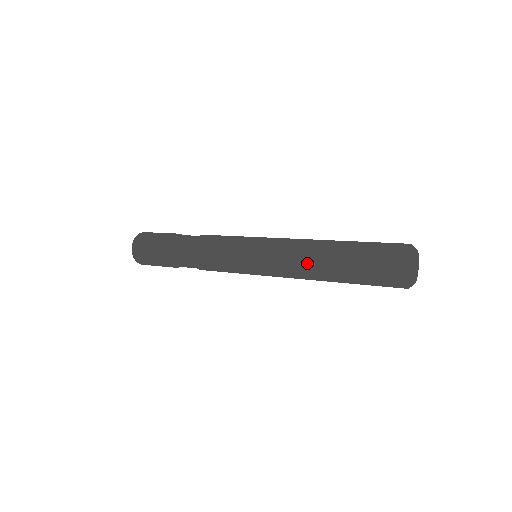
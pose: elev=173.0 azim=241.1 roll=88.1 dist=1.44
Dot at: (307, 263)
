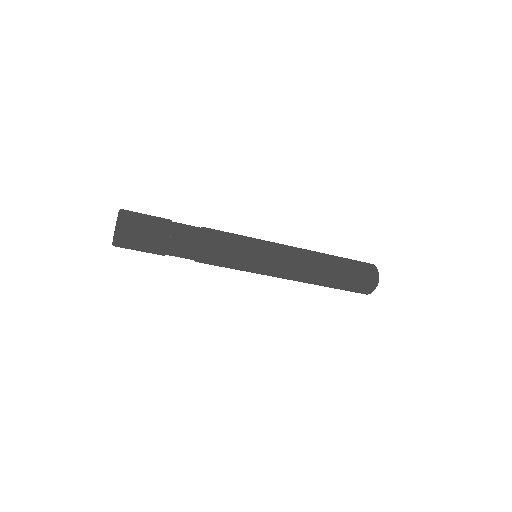
Dot at: (315, 260)
